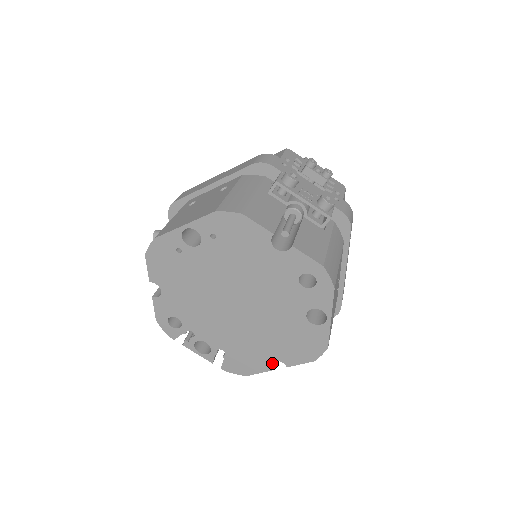
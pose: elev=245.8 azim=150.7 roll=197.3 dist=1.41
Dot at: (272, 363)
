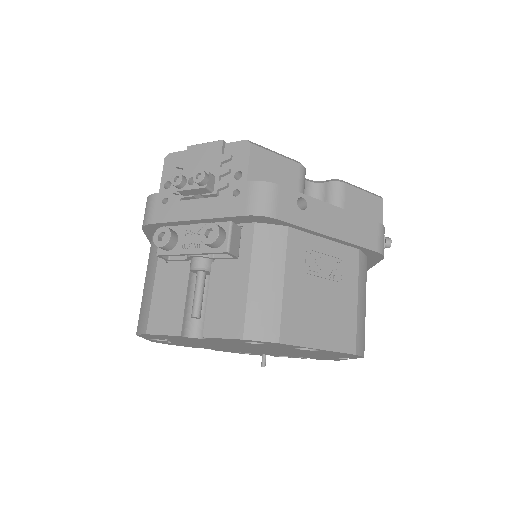
Dot at: occluded
